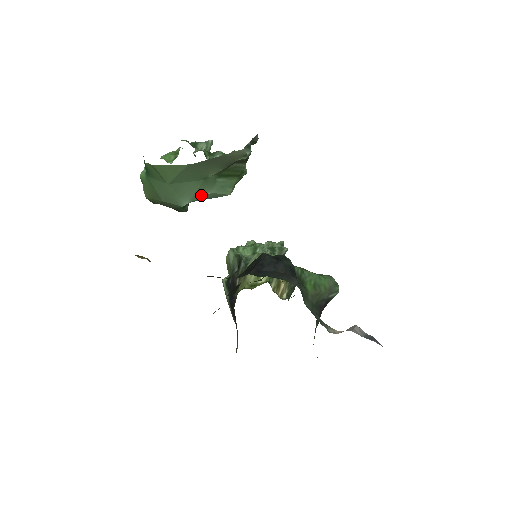
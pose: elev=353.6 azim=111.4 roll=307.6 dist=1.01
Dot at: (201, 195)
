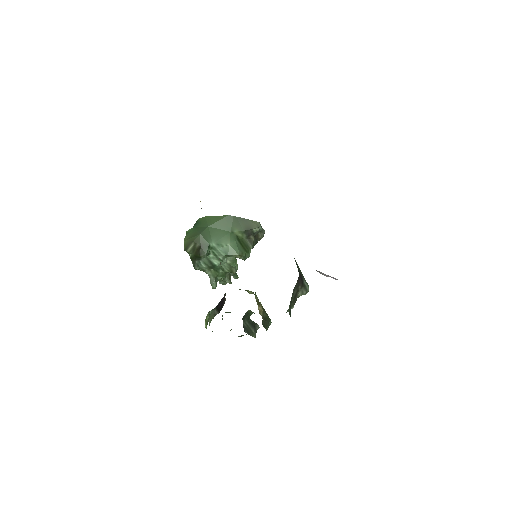
Dot at: (223, 243)
